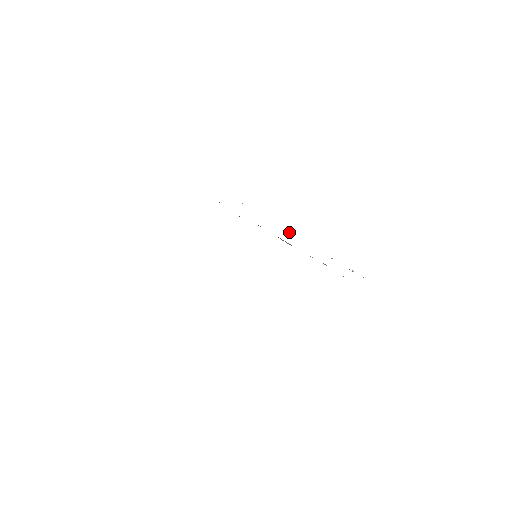
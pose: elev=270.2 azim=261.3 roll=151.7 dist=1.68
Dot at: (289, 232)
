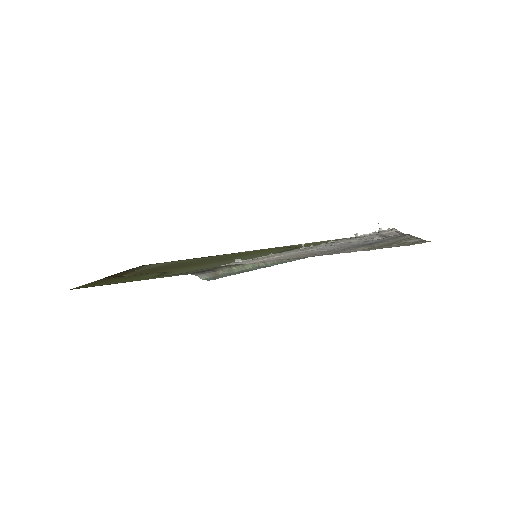
Dot at: (302, 247)
